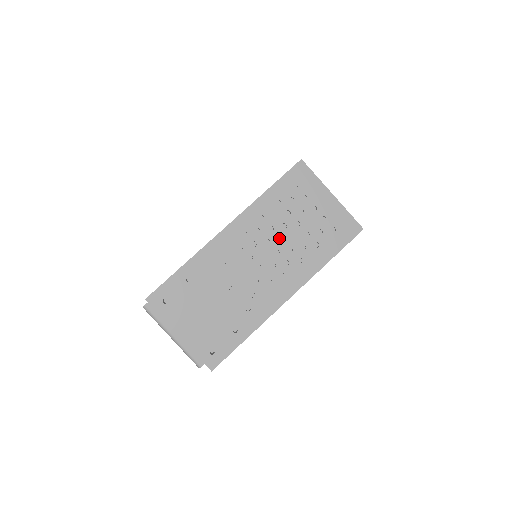
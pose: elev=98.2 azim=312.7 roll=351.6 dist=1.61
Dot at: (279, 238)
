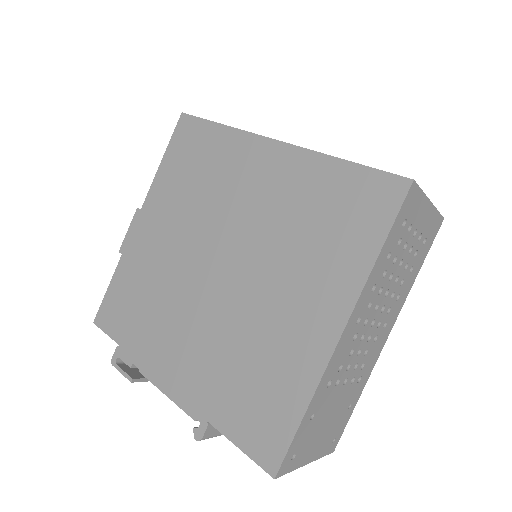
Dot at: (384, 292)
